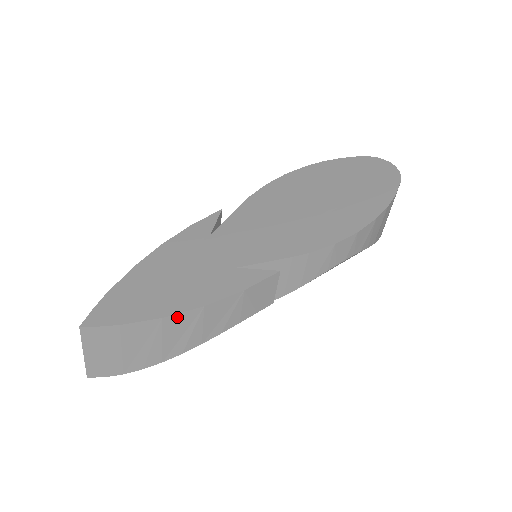
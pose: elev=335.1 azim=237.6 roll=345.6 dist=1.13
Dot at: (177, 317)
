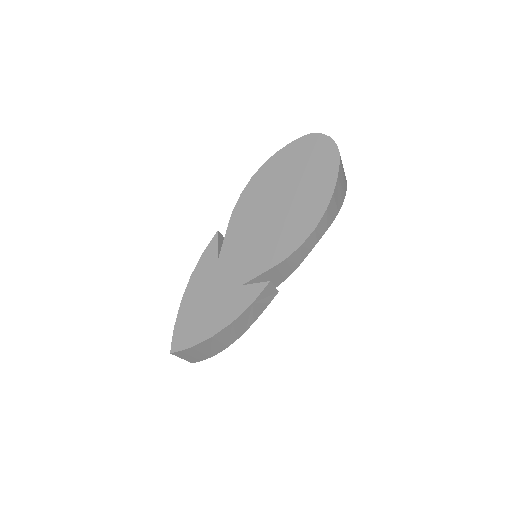
Dot at: (220, 333)
